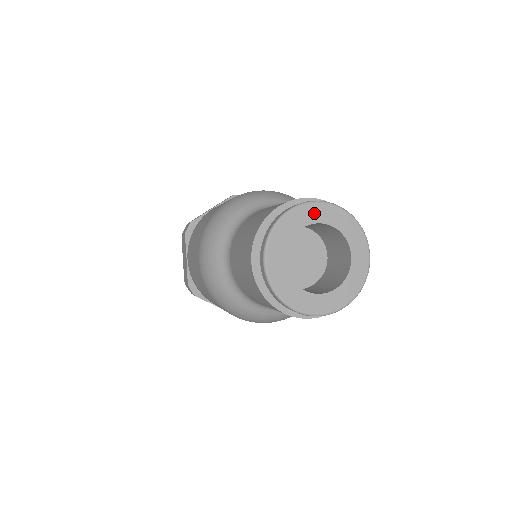
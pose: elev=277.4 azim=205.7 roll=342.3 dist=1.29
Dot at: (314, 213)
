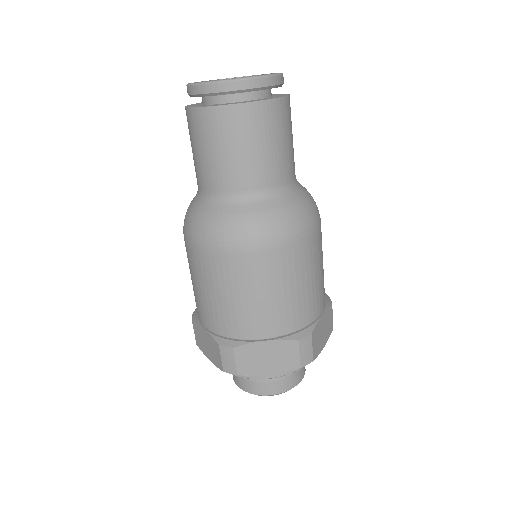
Dot at: occluded
